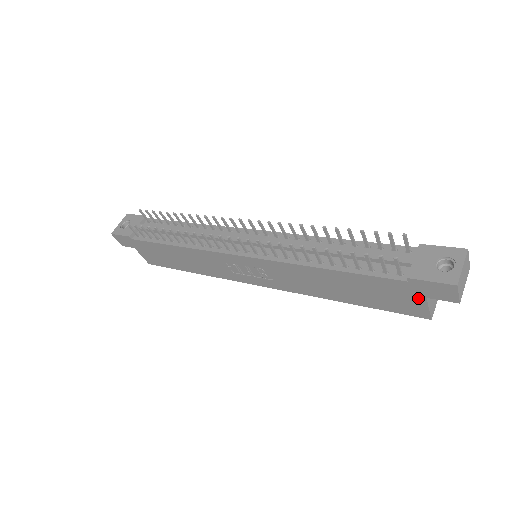
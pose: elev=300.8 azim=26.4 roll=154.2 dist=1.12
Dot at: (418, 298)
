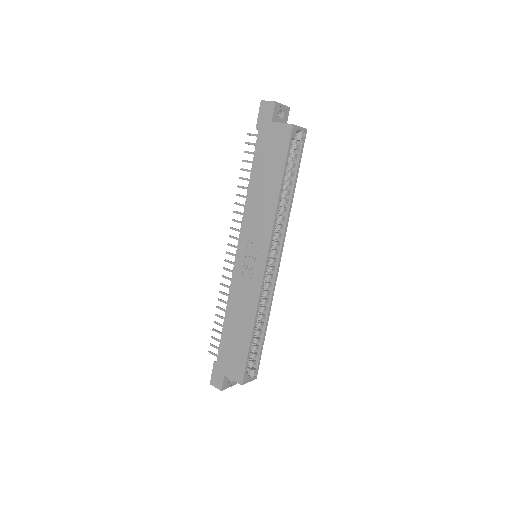
Dot at: (272, 127)
